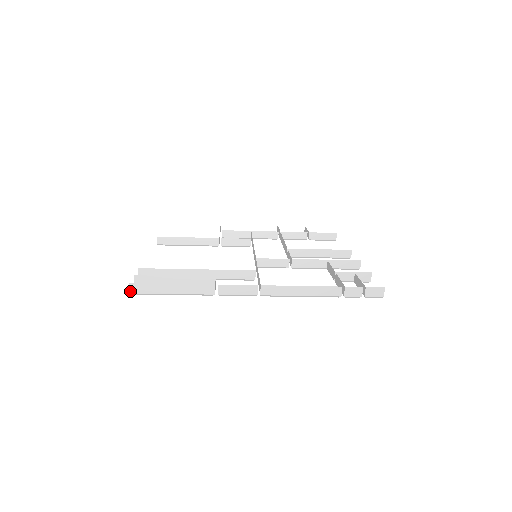
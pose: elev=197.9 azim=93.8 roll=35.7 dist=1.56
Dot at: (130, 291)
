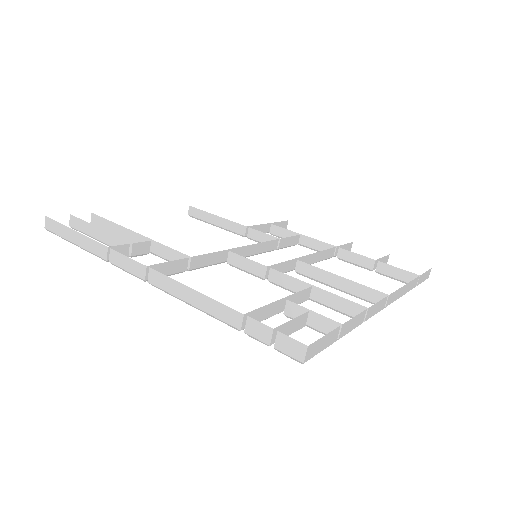
Dot at: (45, 226)
